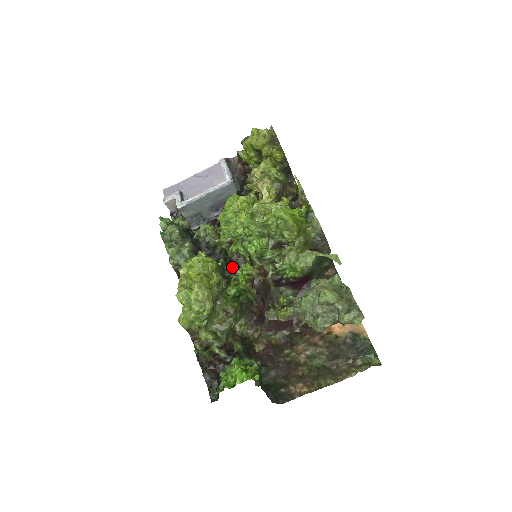
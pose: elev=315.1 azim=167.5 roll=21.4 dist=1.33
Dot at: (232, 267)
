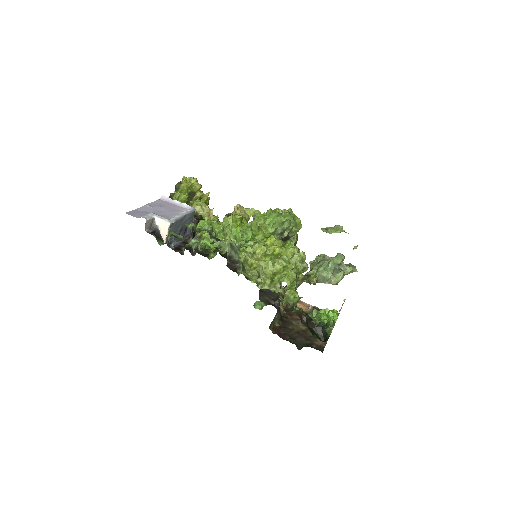
Dot at: occluded
